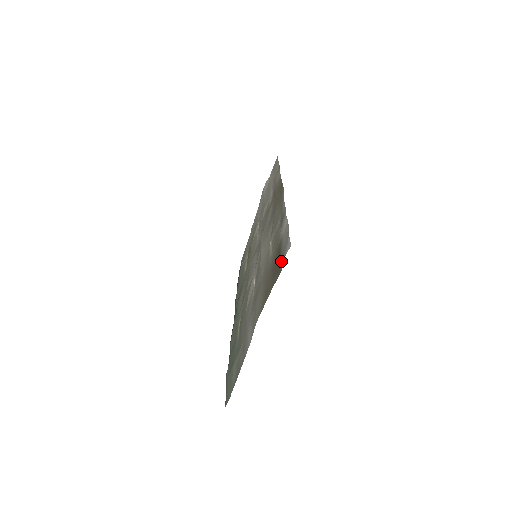
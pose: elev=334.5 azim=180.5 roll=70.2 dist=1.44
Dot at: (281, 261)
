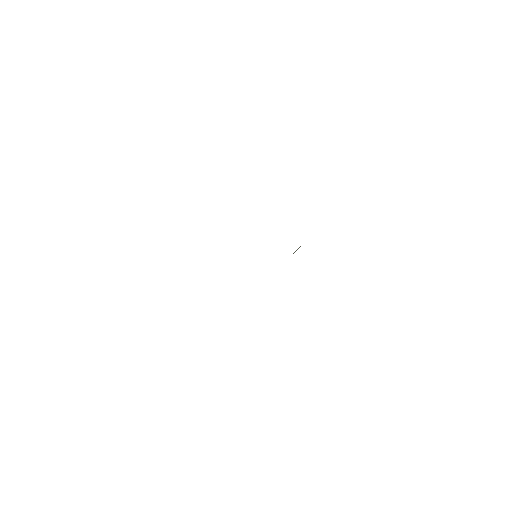
Dot at: occluded
